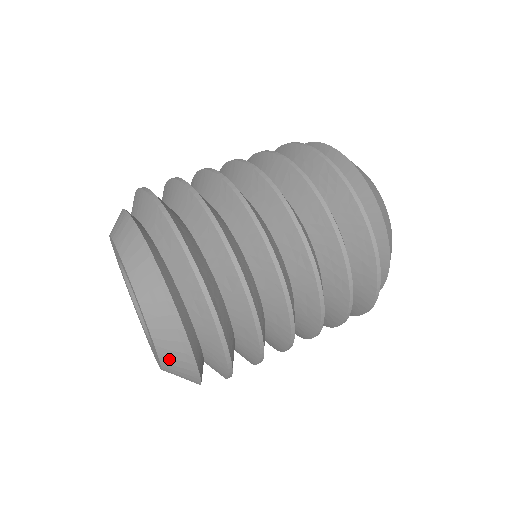
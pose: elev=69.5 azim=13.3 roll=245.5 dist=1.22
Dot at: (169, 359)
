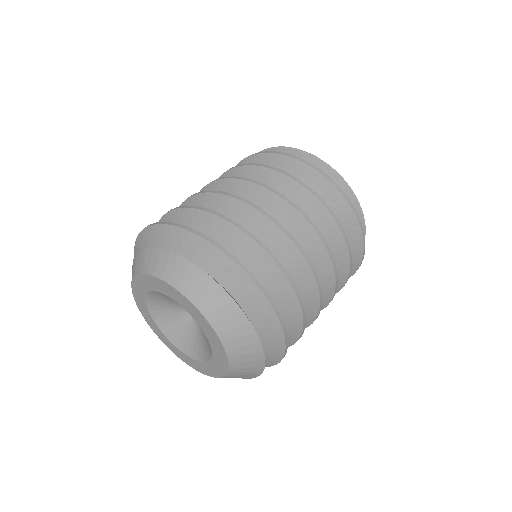
Dot at: (237, 373)
